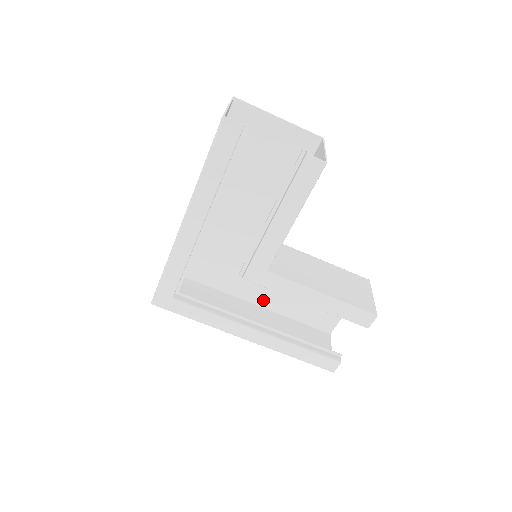
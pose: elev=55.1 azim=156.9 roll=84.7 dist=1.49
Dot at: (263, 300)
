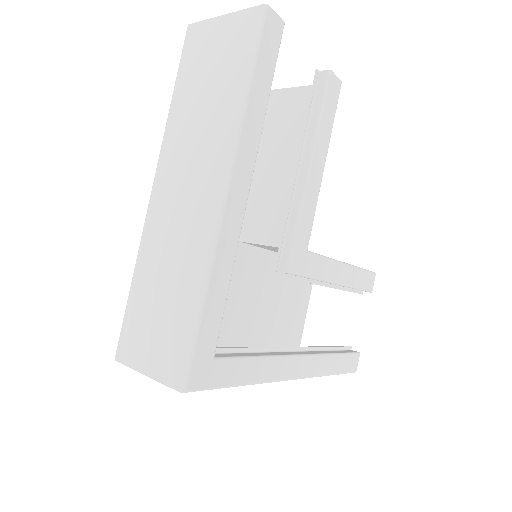
Dot at: (240, 342)
